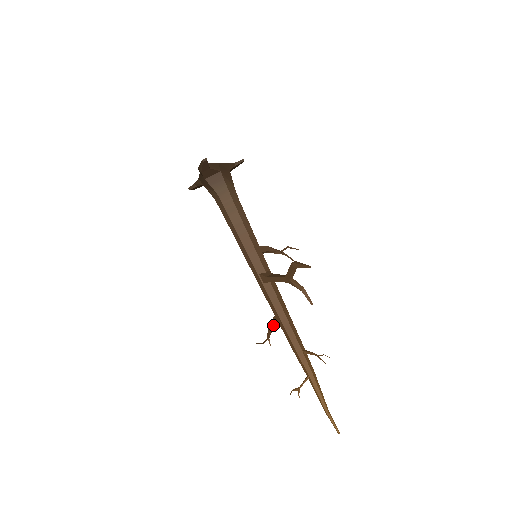
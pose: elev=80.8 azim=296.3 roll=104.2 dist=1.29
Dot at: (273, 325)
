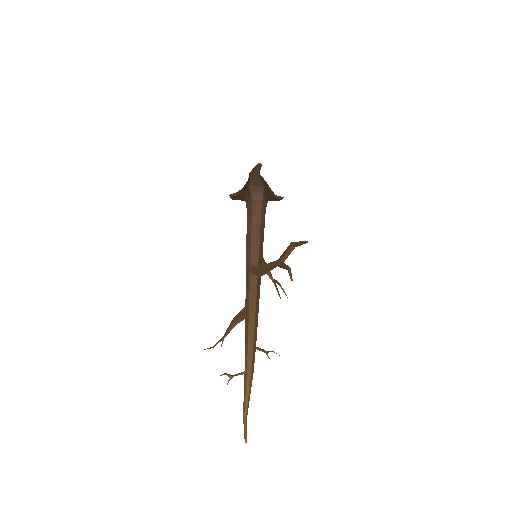
Dot at: (238, 318)
